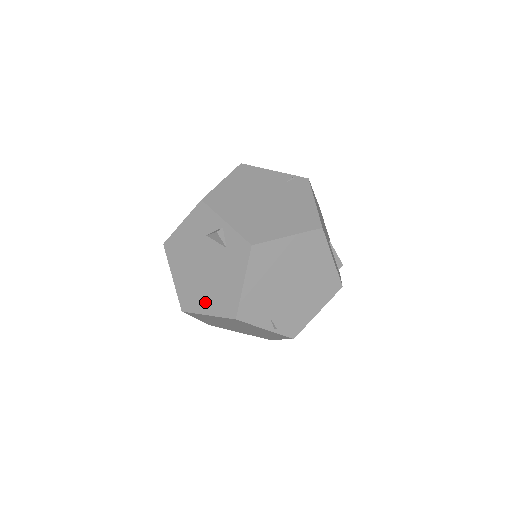
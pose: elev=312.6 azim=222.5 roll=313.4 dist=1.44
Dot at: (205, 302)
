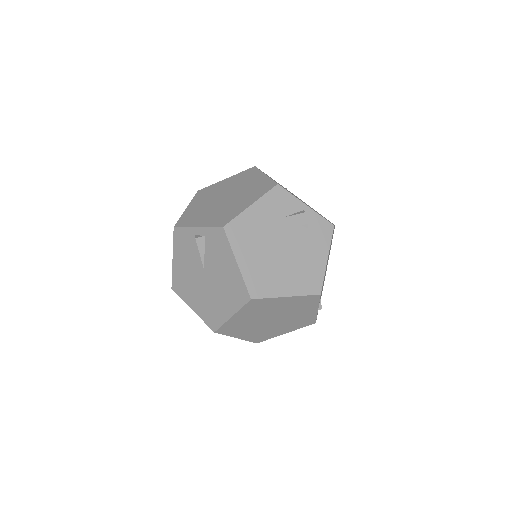
Dot at: (284, 283)
